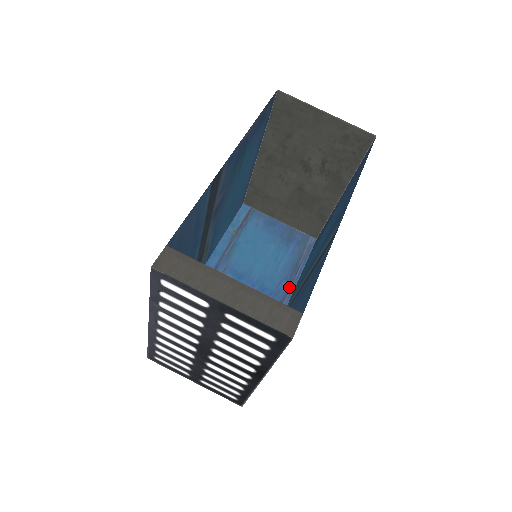
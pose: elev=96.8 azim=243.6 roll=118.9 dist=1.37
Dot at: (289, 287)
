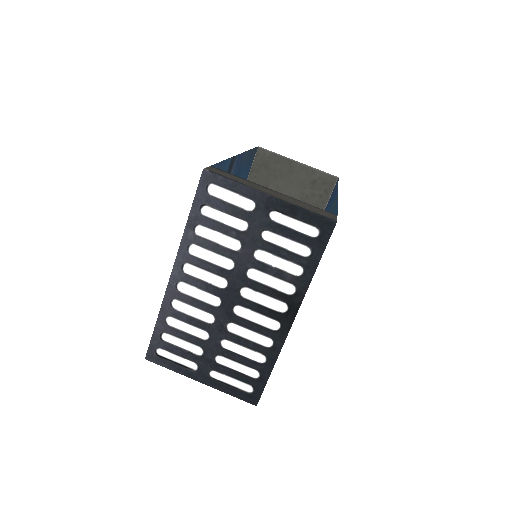
Dot at: occluded
